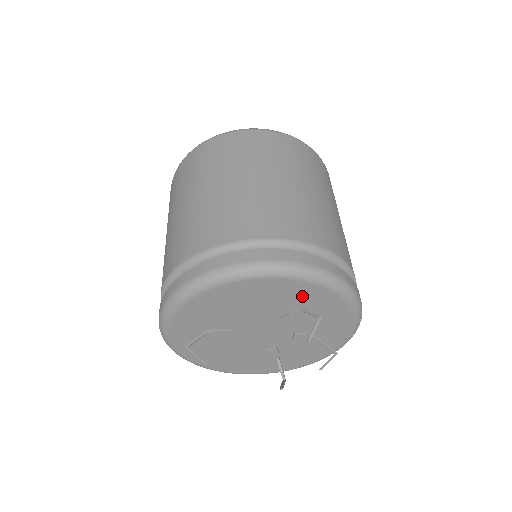
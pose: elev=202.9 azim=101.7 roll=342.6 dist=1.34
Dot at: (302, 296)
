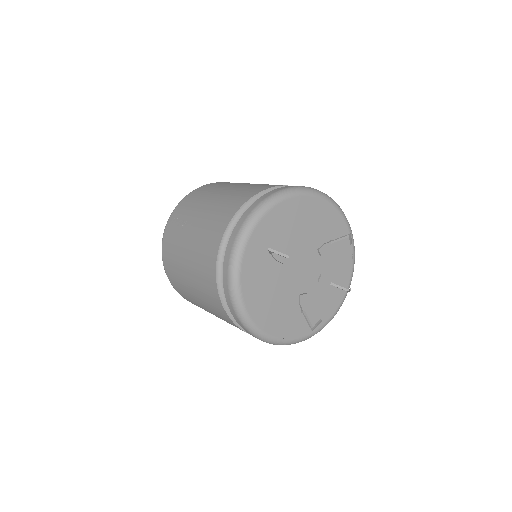
Dot at: (333, 227)
